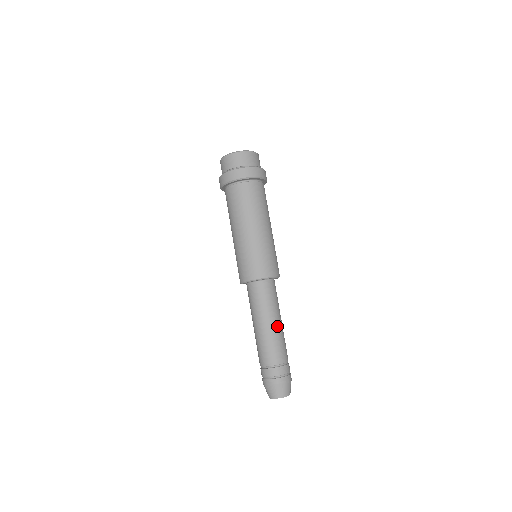
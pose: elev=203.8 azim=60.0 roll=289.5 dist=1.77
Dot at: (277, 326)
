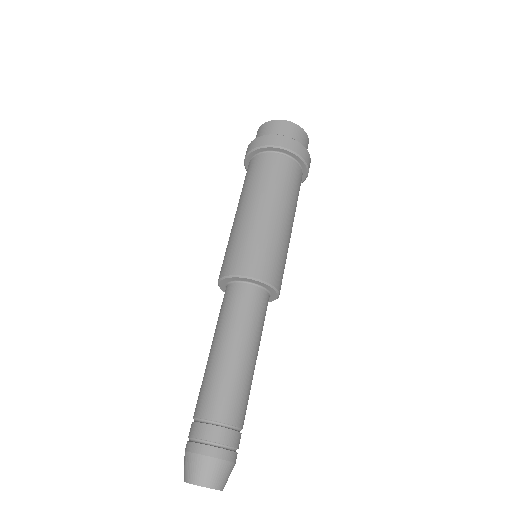
Dot at: (245, 359)
